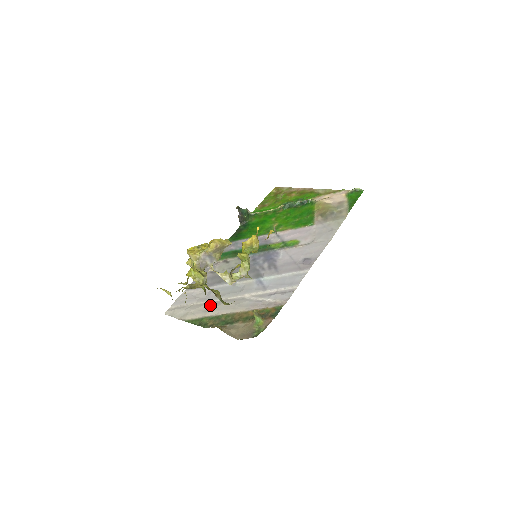
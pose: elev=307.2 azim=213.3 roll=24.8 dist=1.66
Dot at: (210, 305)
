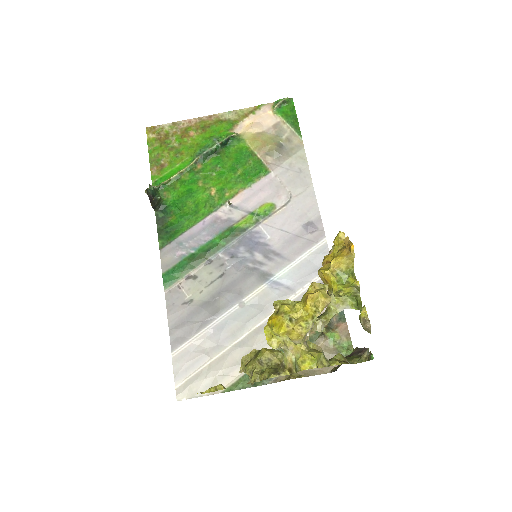
Dot at: (239, 351)
